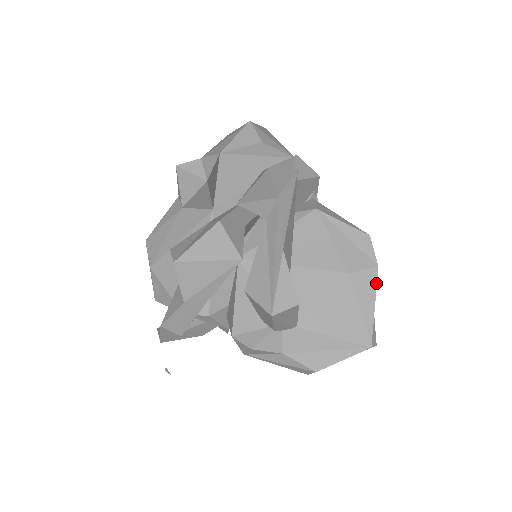
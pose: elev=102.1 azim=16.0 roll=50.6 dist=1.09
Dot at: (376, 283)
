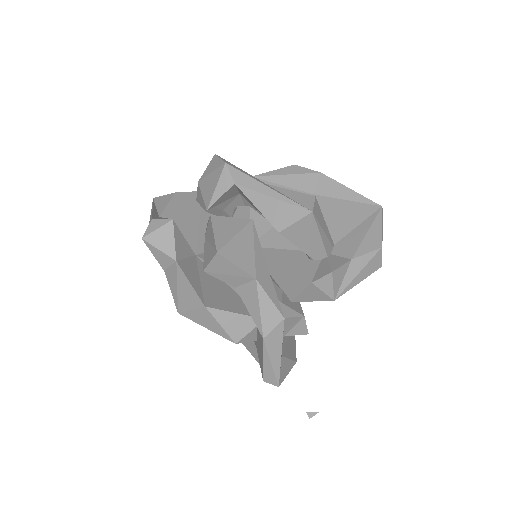
Dot at: (333, 180)
